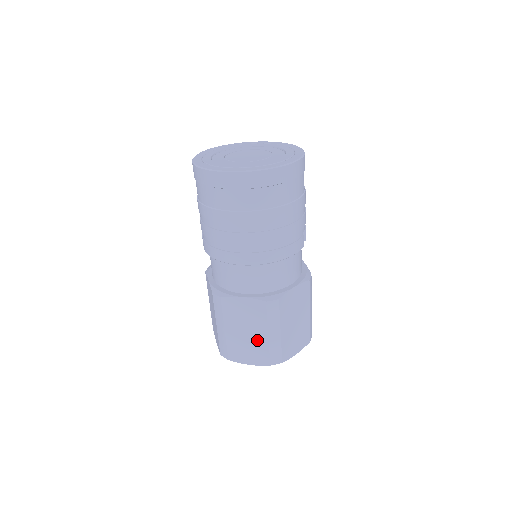
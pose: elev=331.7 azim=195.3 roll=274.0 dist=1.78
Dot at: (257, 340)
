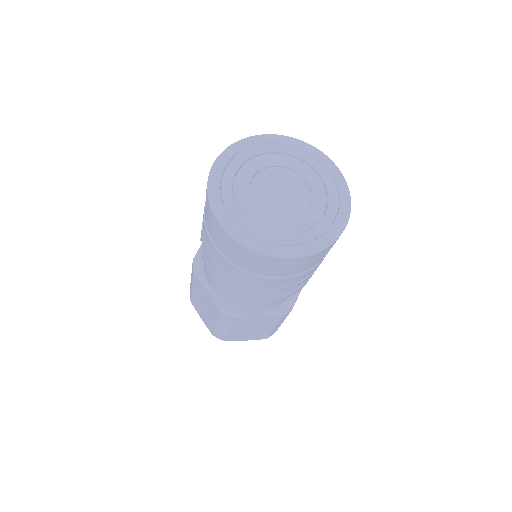
Dot at: (260, 331)
